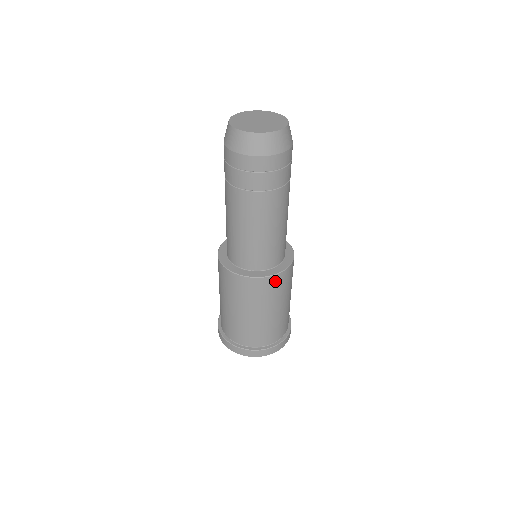
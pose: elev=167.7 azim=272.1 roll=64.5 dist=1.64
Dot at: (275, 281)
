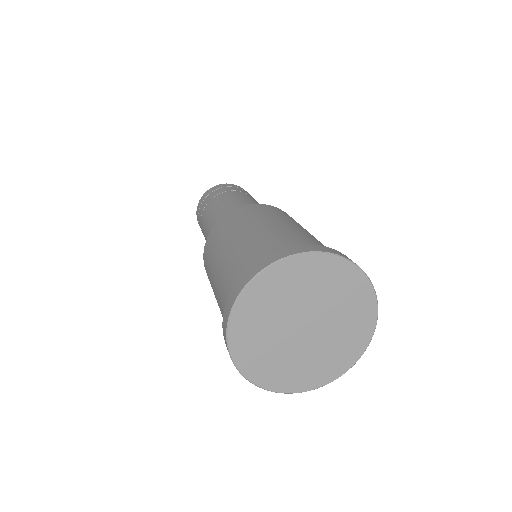
Dot at: occluded
